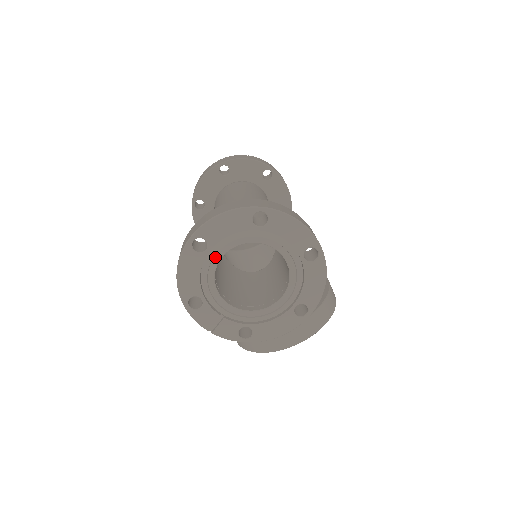
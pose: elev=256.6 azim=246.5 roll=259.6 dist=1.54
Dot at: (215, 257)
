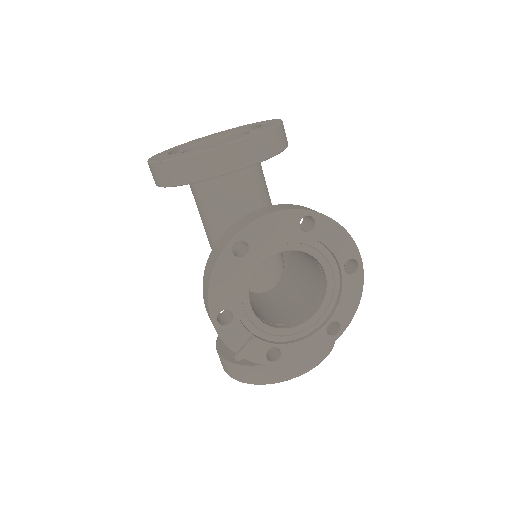
Dot at: (189, 147)
